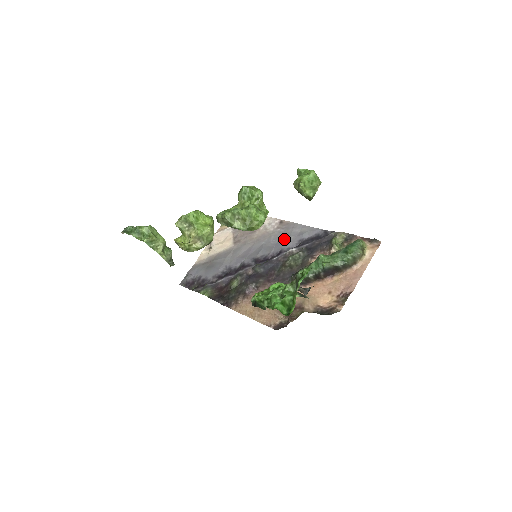
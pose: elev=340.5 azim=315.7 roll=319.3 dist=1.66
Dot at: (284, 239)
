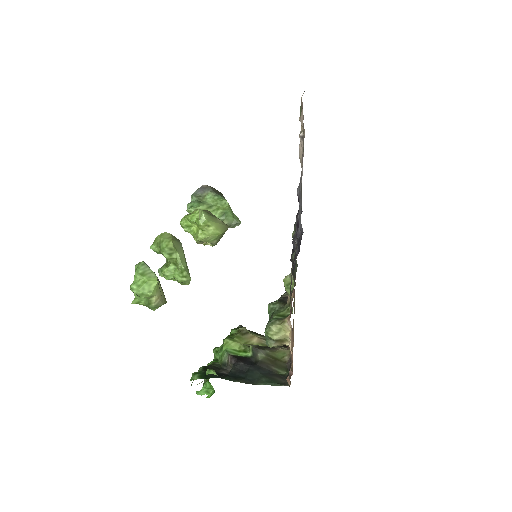
Dot at: occluded
